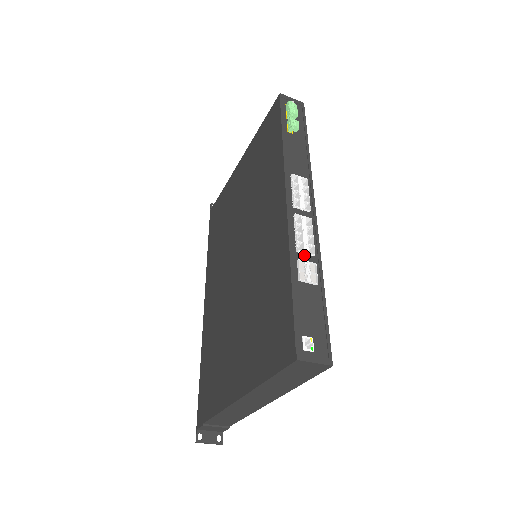
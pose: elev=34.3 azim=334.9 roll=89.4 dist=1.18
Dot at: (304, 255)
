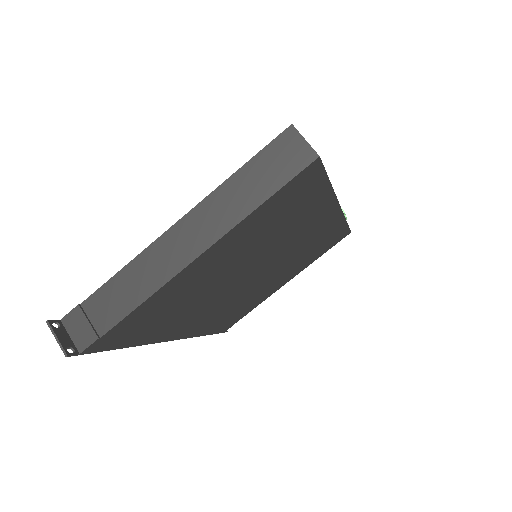
Dot at: occluded
